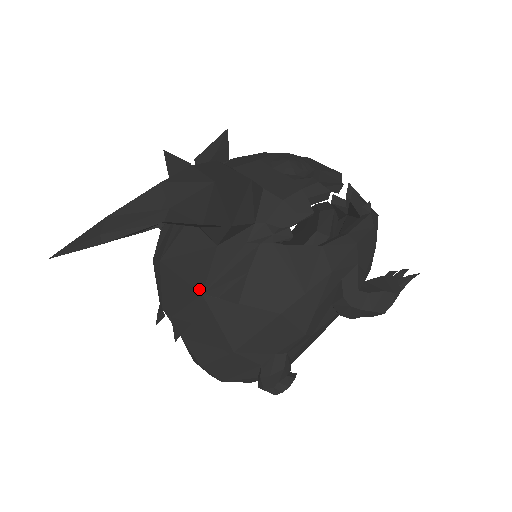
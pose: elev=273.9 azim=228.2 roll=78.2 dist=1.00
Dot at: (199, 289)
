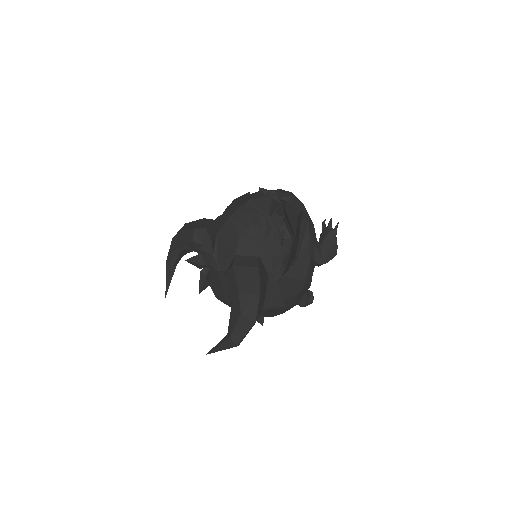
Dot at: (262, 309)
